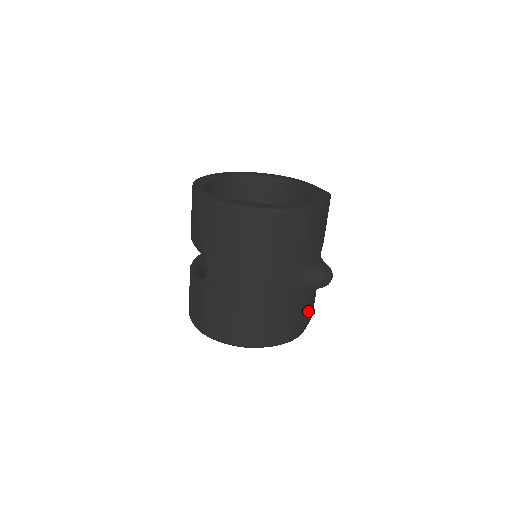
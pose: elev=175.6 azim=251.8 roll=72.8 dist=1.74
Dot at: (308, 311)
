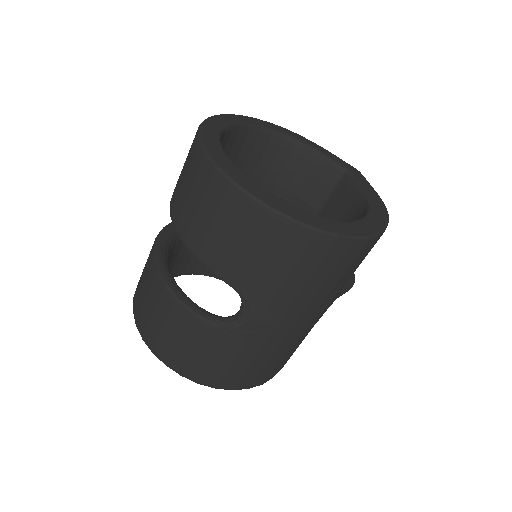
Dot at: occluded
